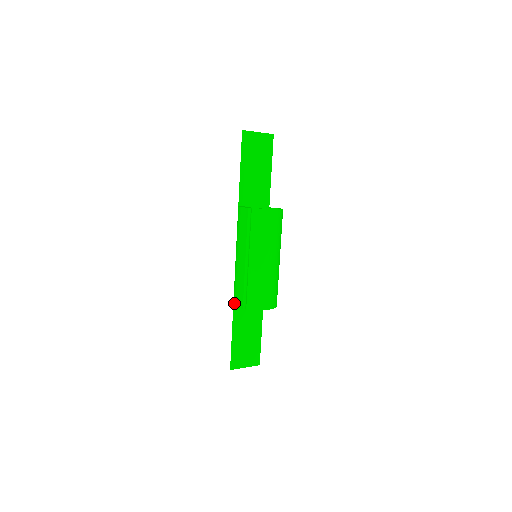
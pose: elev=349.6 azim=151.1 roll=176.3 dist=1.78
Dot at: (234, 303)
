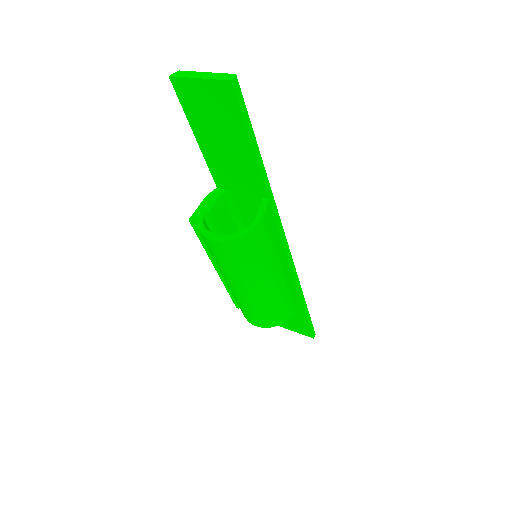
Dot at: occluded
